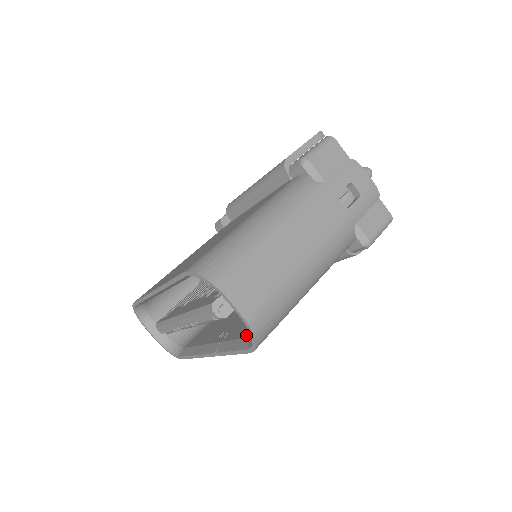
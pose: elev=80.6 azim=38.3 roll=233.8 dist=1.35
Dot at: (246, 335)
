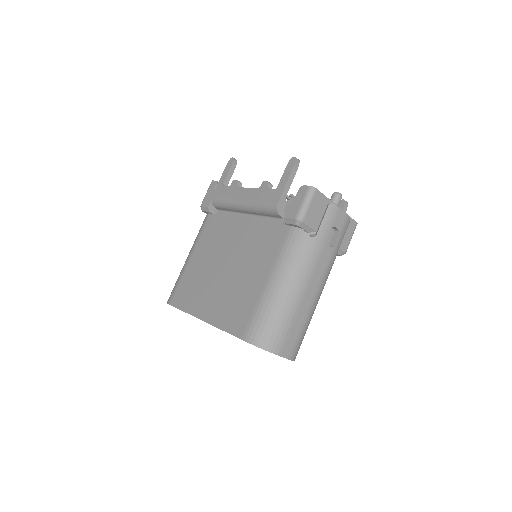
Dot at: occluded
